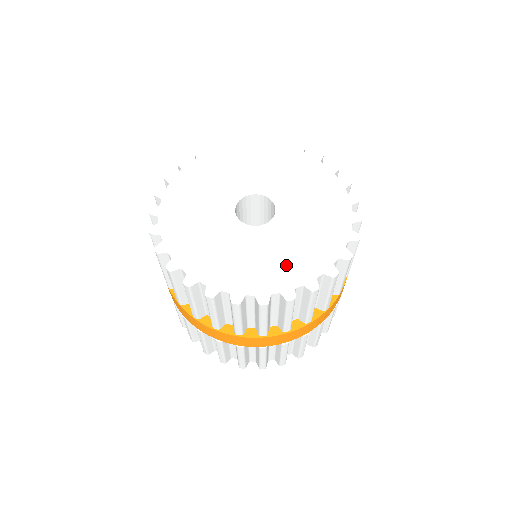
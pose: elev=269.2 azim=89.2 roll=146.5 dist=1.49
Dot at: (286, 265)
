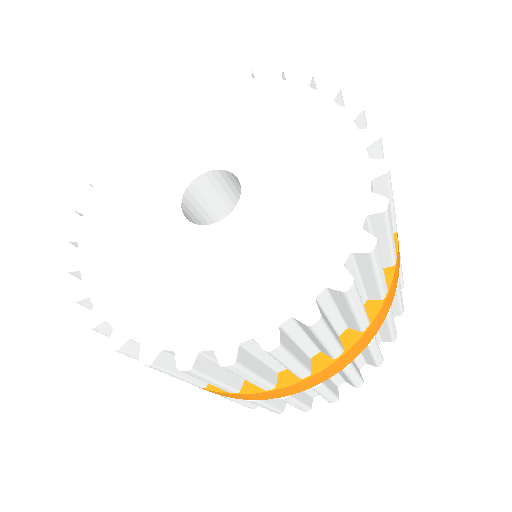
Dot at: (318, 215)
